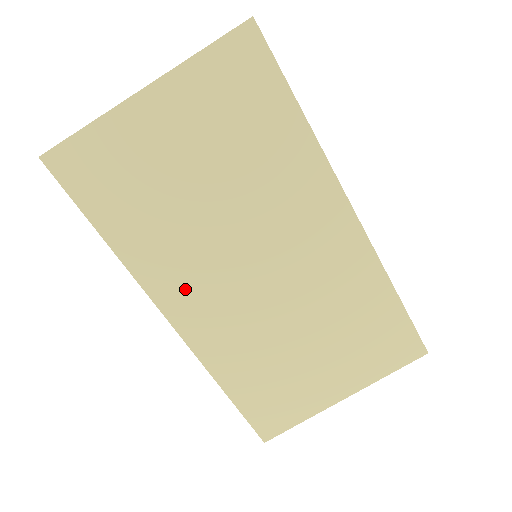
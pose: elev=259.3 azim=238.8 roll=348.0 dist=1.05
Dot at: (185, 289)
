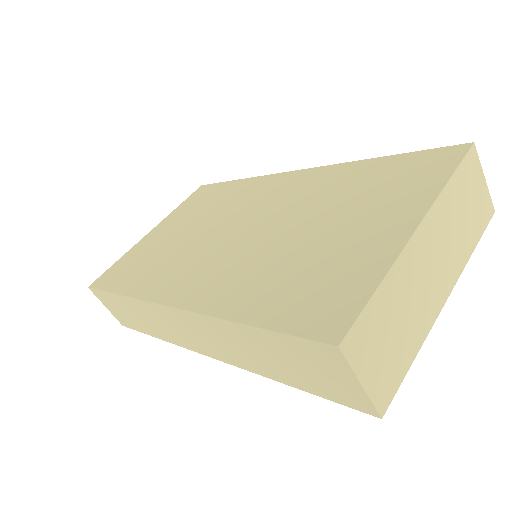
Dot at: (180, 278)
